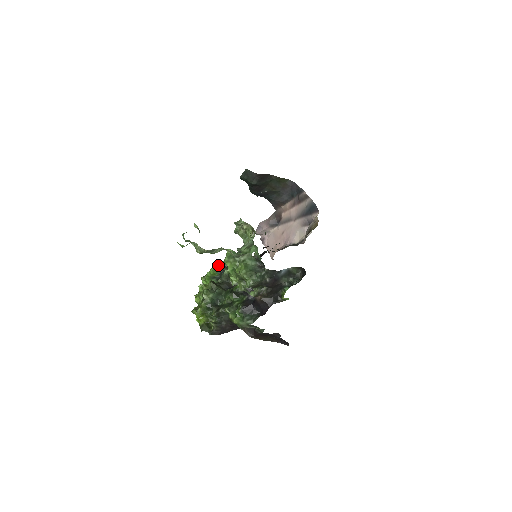
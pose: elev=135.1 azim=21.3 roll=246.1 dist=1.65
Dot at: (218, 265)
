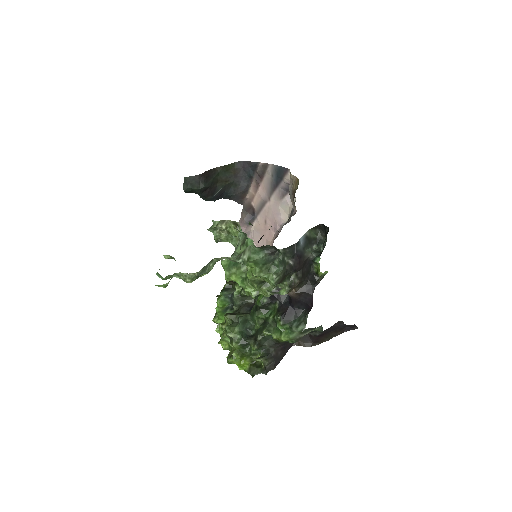
Dot at: (222, 292)
